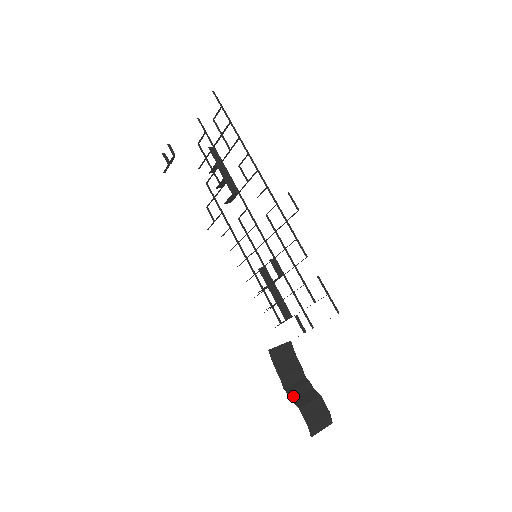
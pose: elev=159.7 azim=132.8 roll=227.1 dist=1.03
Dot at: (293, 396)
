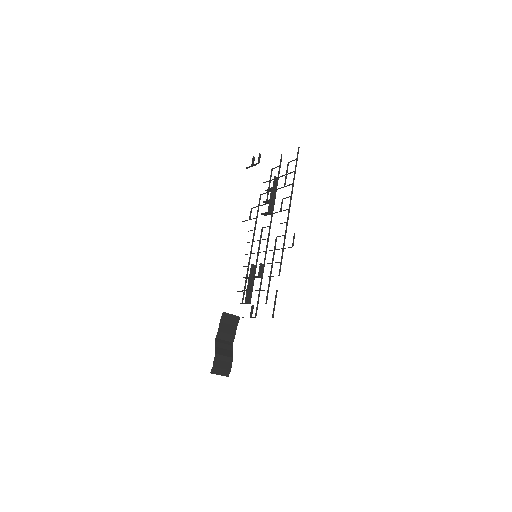
Dot at: (218, 346)
